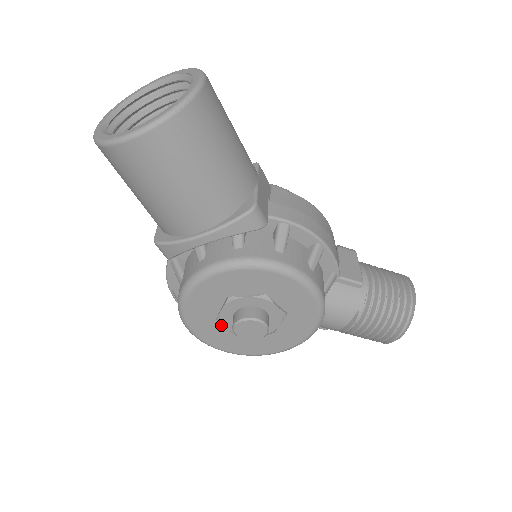
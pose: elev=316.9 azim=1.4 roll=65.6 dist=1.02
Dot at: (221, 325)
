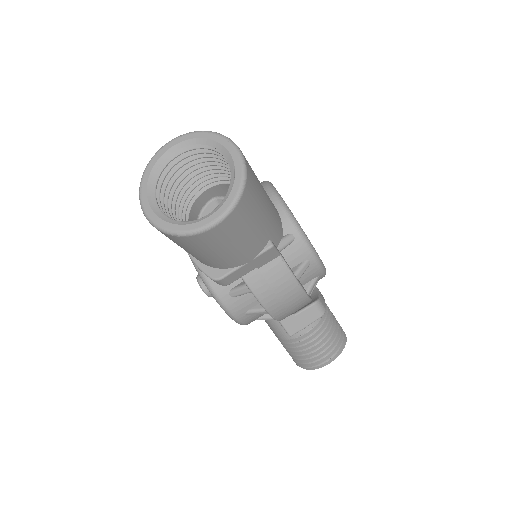
Dot at: occluded
